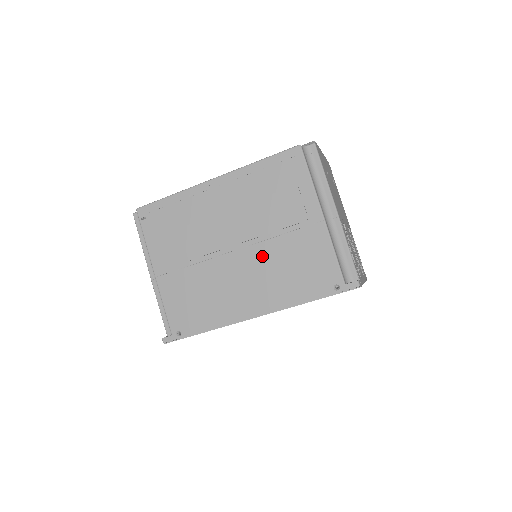
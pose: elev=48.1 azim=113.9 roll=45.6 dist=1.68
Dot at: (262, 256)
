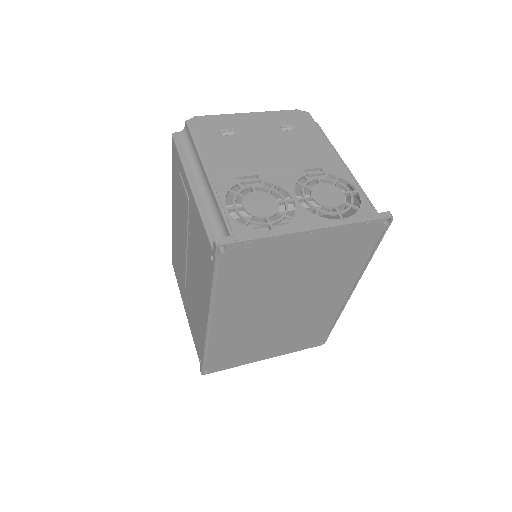
Dot at: (192, 257)
